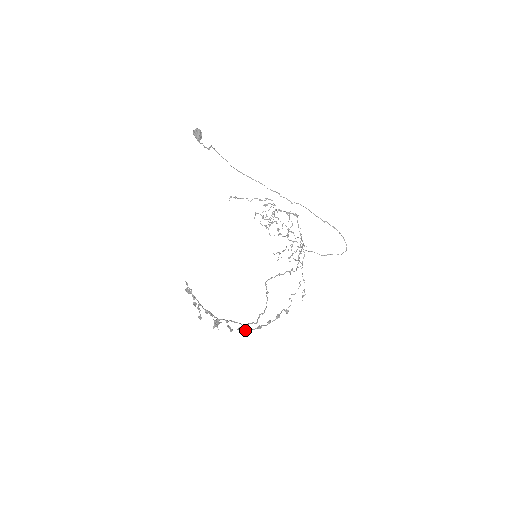
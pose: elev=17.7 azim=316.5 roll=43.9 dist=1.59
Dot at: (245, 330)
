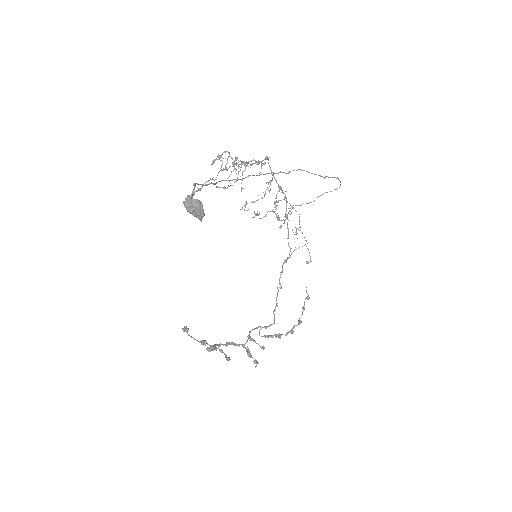
Dot at: (273, 336)
